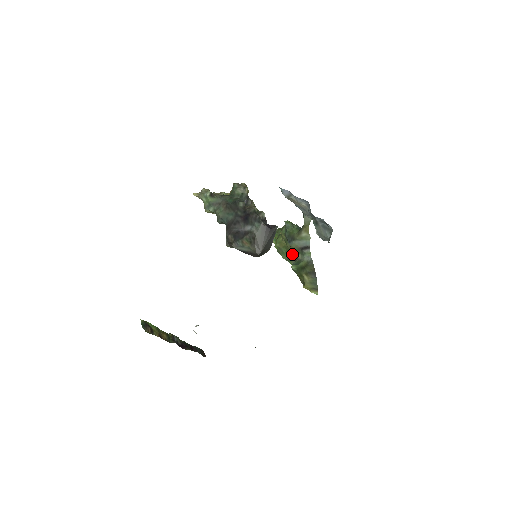
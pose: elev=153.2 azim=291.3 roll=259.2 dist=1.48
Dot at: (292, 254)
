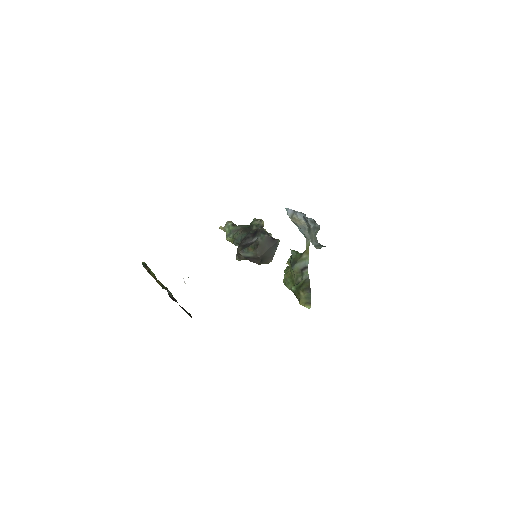
Dot at: (295, 280)
